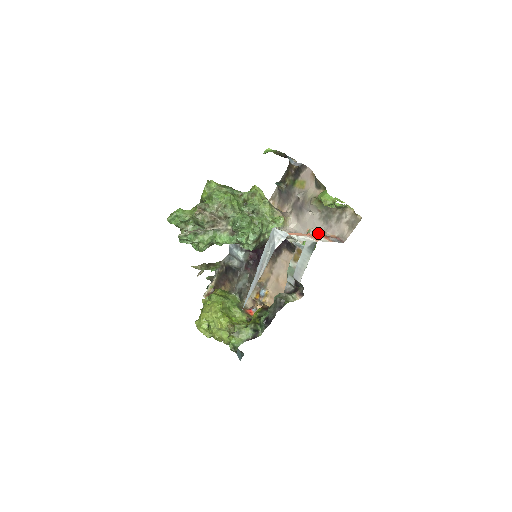
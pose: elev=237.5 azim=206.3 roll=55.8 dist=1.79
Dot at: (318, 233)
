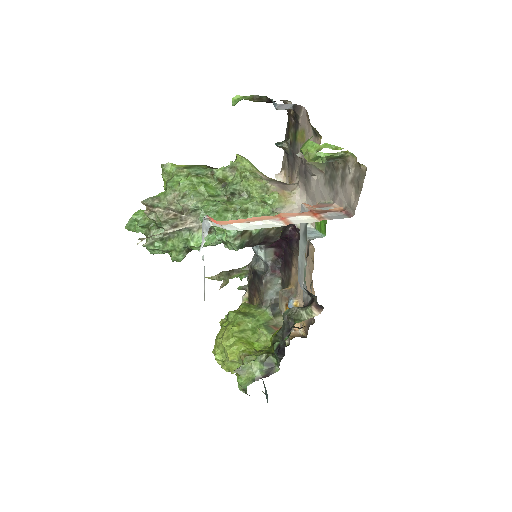
Dot at: (307, 209)
